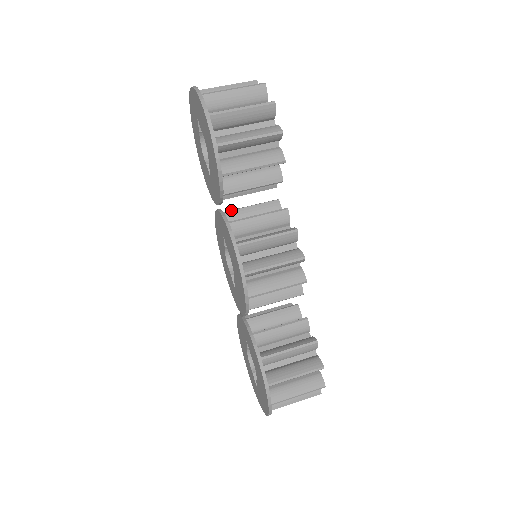
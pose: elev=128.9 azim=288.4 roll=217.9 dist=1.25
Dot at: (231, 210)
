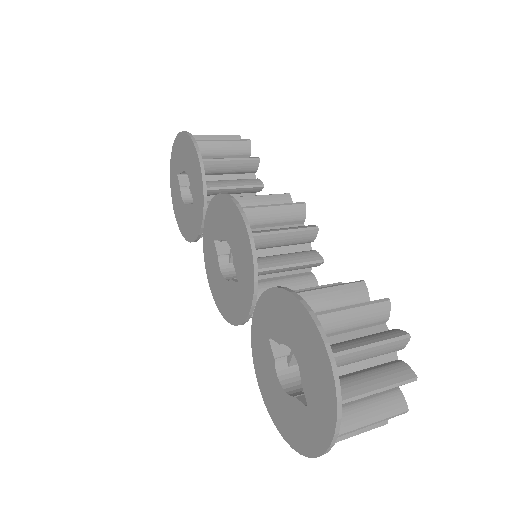
Dot at: occluded
